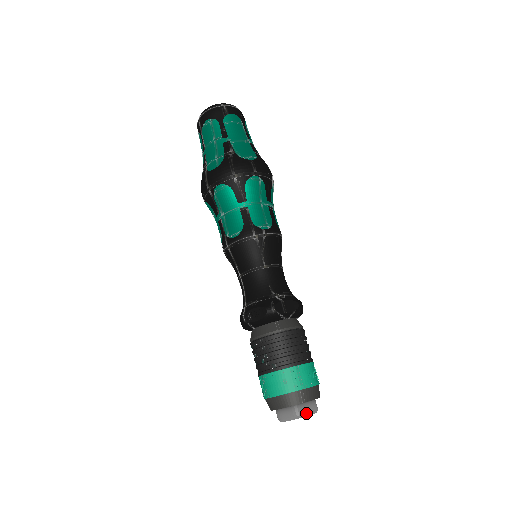
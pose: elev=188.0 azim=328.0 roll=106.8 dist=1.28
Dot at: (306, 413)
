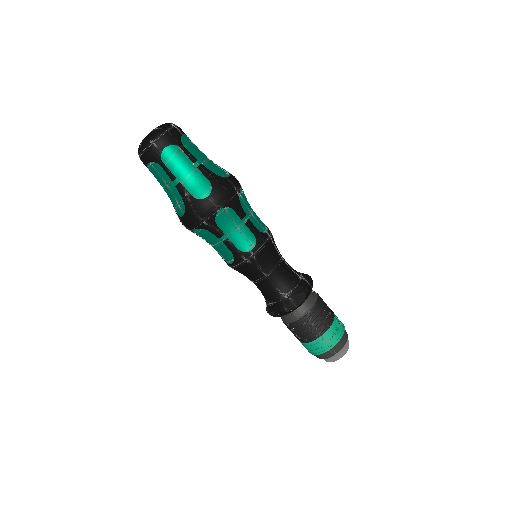
Dot at: (340, 357)
